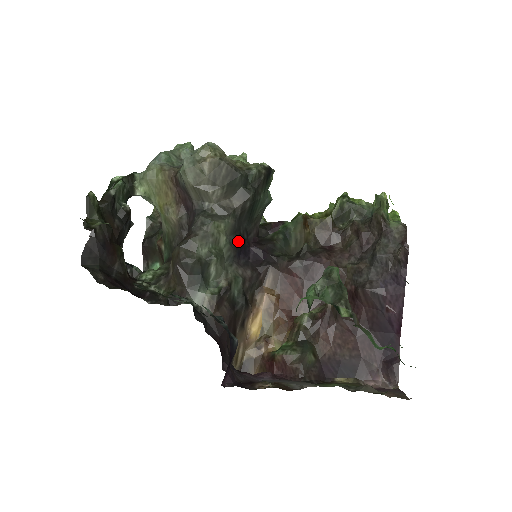
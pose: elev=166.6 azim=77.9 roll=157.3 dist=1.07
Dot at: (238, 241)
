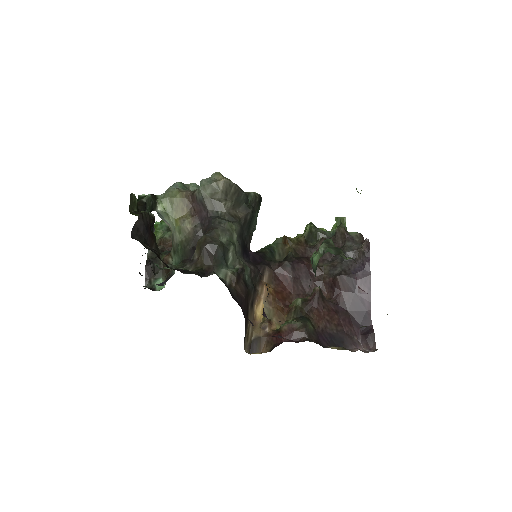
Dot at: (242, 244)
